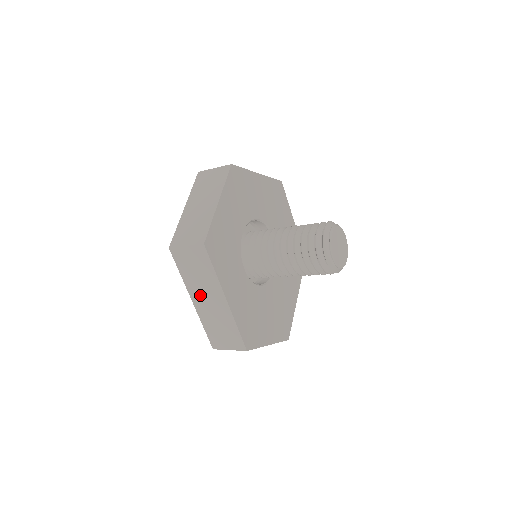
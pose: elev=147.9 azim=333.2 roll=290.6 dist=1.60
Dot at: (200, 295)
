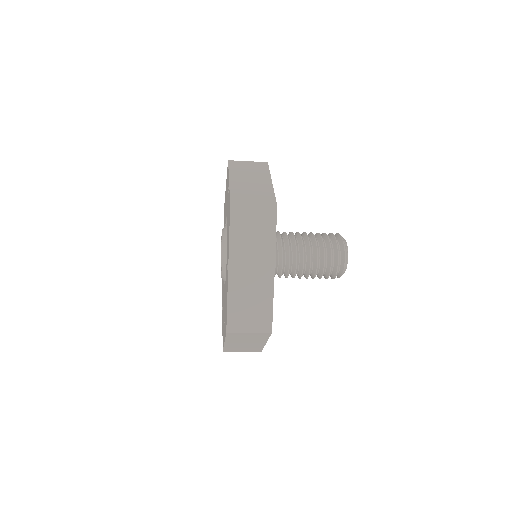
Dot at: (243, 262)
